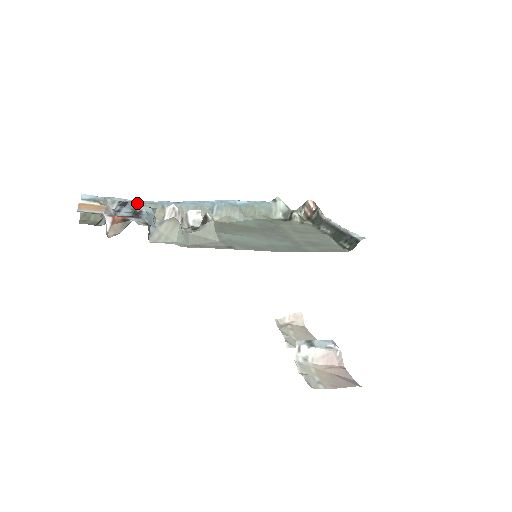
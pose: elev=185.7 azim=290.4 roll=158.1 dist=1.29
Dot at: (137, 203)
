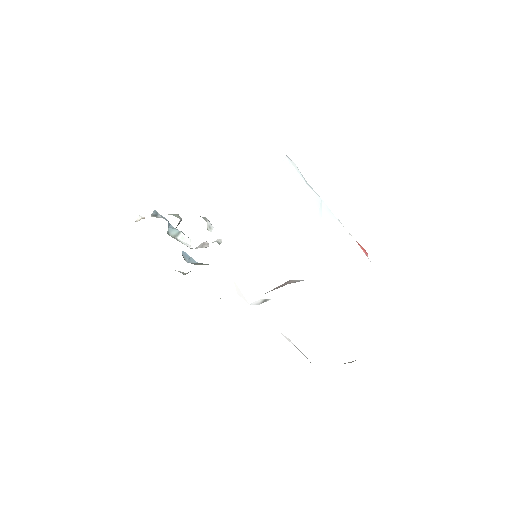
Dot at: occluded
